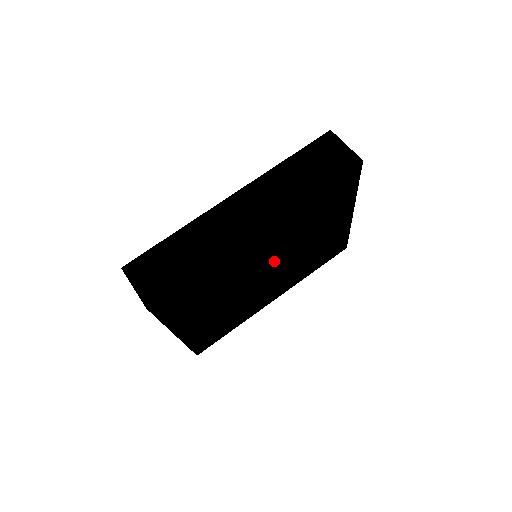
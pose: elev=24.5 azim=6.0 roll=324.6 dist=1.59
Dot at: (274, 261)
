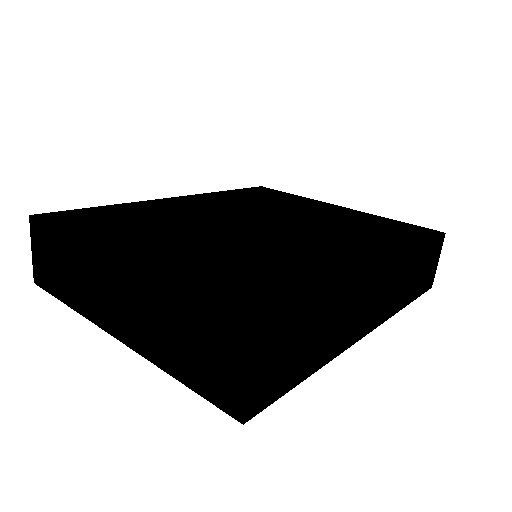
Dot at: occluded
